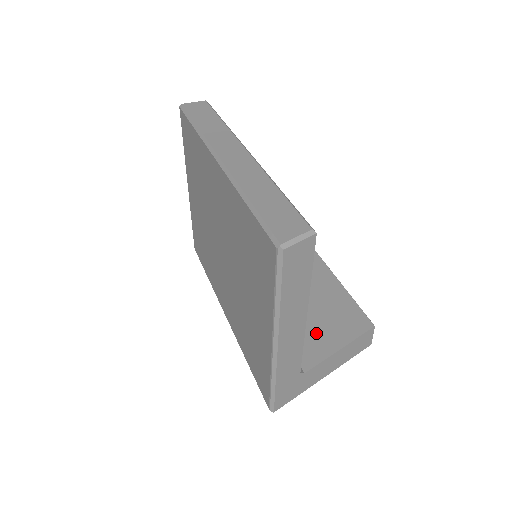
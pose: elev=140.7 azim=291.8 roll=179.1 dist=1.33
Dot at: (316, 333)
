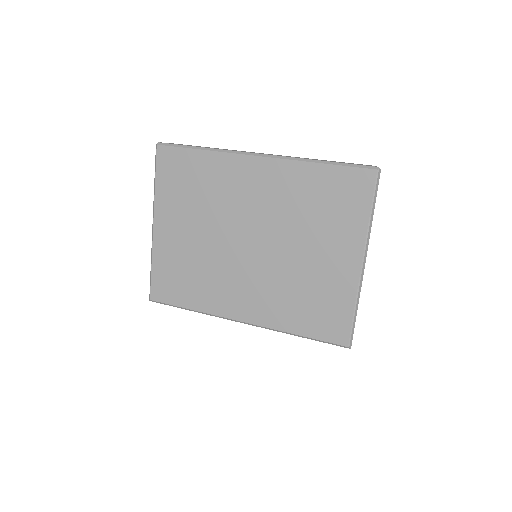
Dot at: occluded
